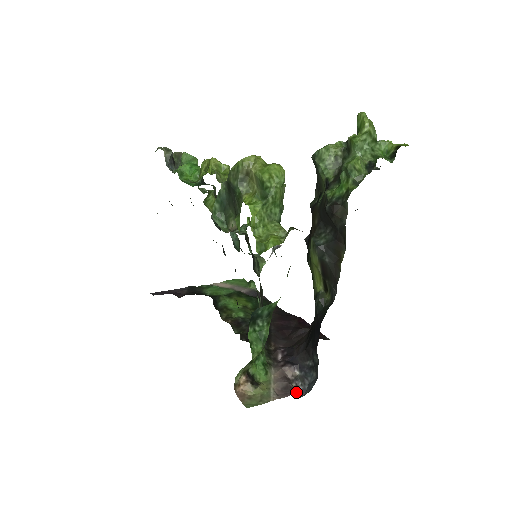
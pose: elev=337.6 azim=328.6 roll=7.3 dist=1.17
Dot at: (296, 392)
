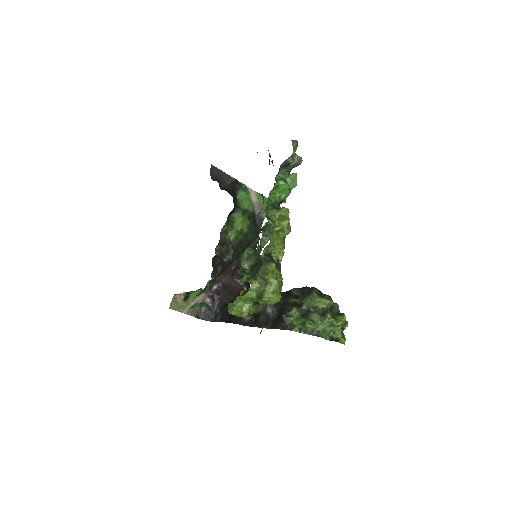
Dot at: (202, 307)
